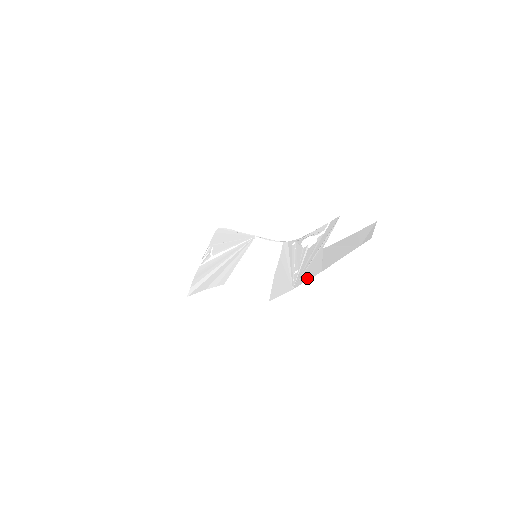
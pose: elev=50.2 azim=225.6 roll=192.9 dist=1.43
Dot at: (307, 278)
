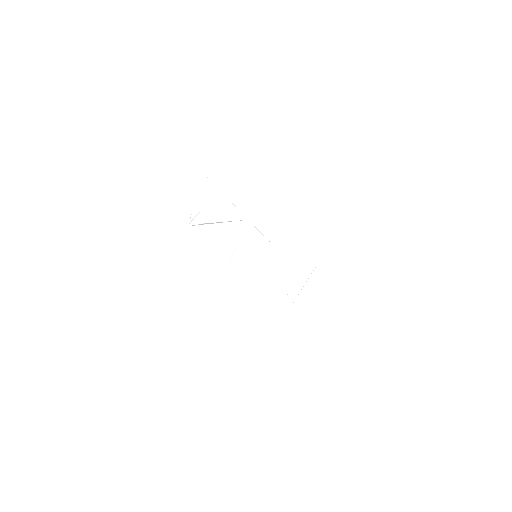
Dot at: (301, 310)
